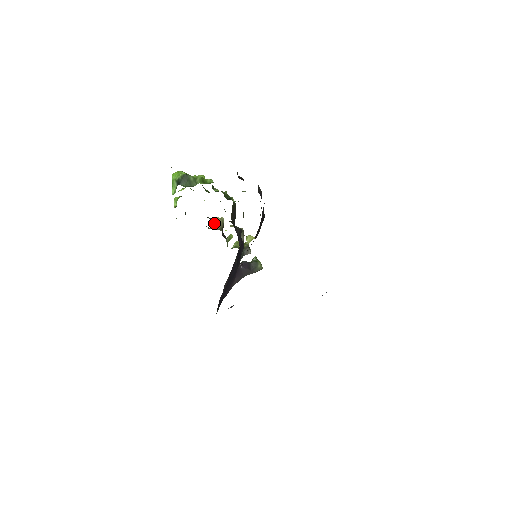
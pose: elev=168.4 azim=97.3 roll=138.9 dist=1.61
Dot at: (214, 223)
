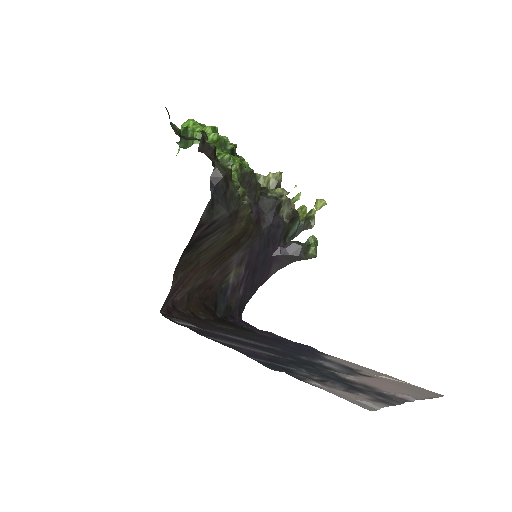
Dot at: (264, 181)
